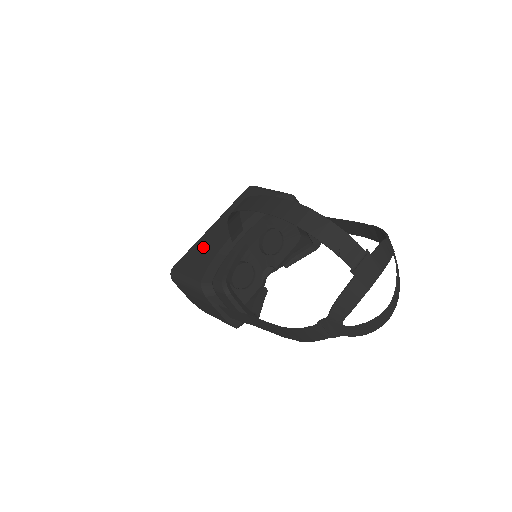
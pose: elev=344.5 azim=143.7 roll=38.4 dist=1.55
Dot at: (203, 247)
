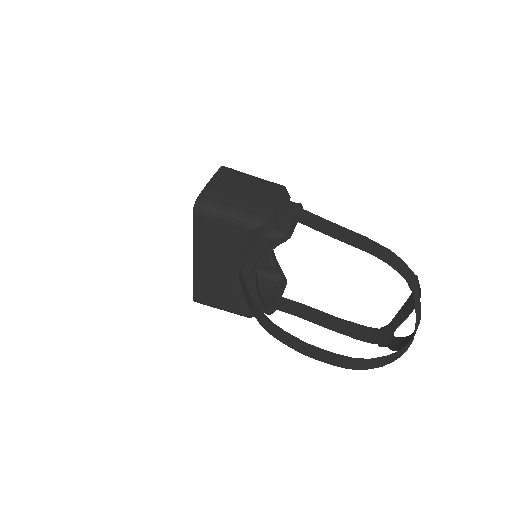
Dot at: (209, 284)
